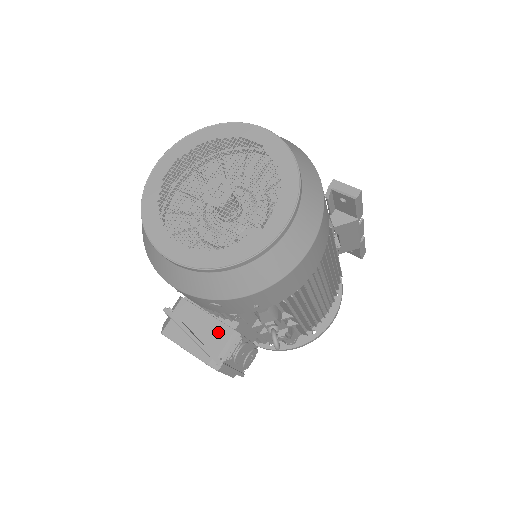
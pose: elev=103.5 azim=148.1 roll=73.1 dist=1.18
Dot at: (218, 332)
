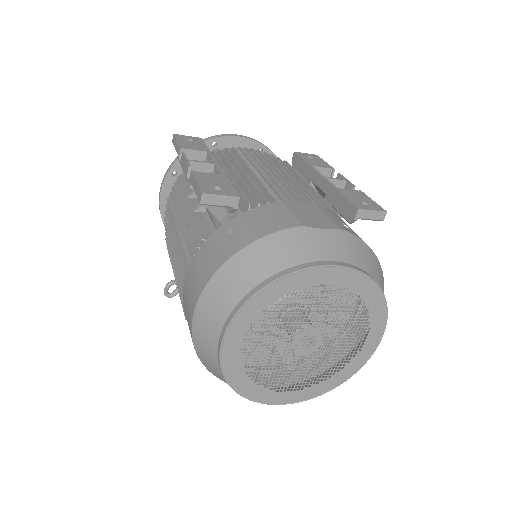
Dot at: occluded
